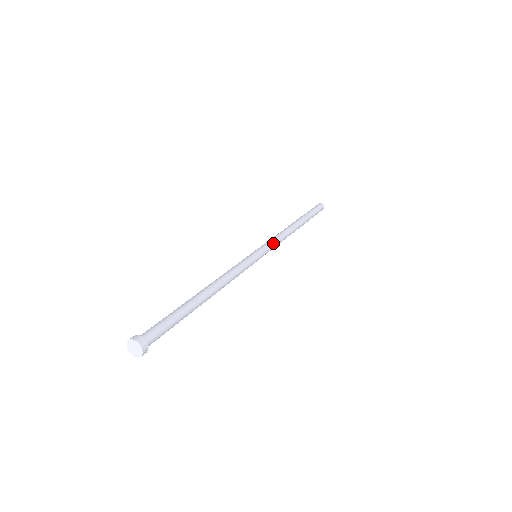
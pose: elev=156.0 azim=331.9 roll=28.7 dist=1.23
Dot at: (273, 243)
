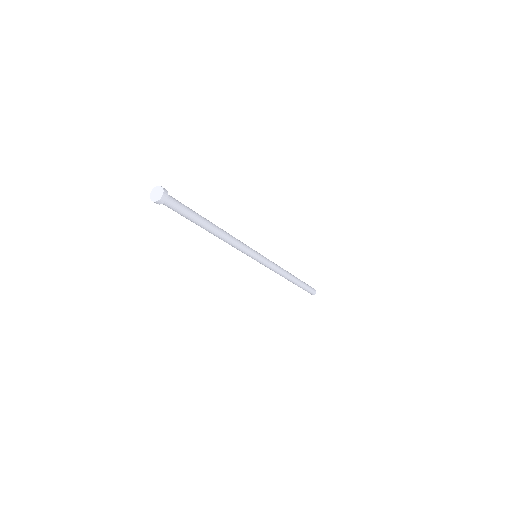
Dot at: (271, 261)
